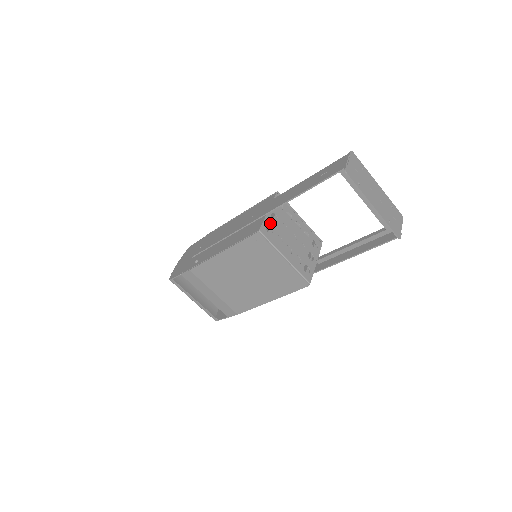
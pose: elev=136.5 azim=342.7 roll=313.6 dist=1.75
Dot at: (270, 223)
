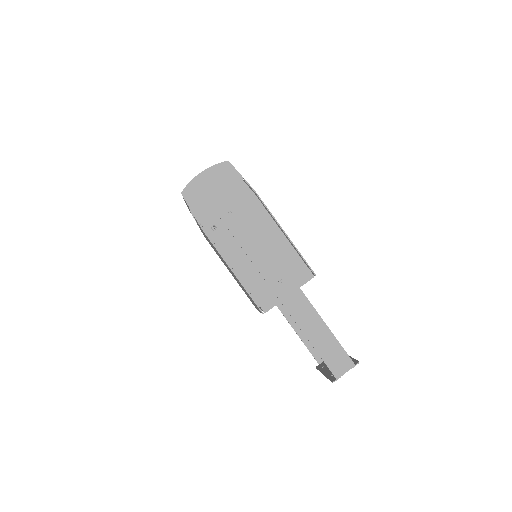
Dot at: occluded
